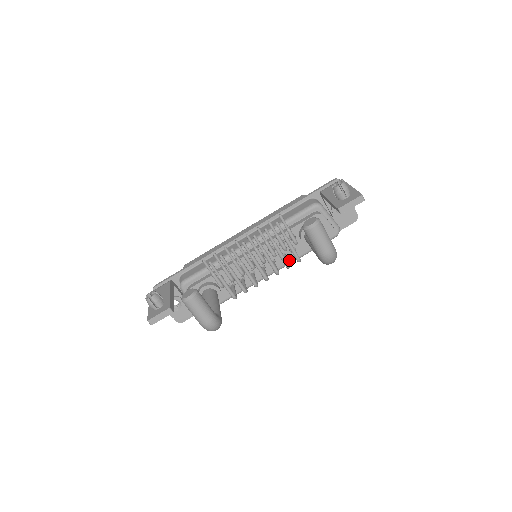
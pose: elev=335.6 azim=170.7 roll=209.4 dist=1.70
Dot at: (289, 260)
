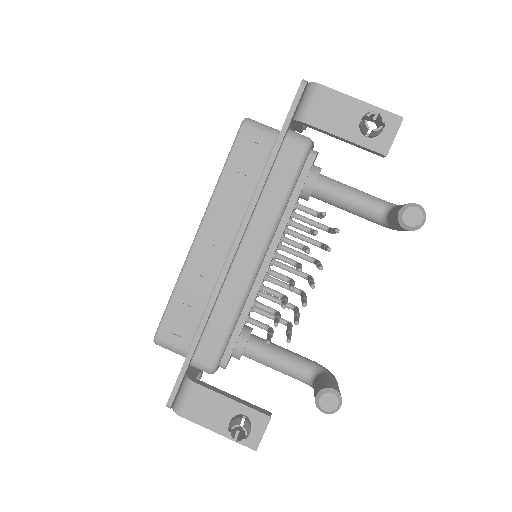
Dot at: occluded
